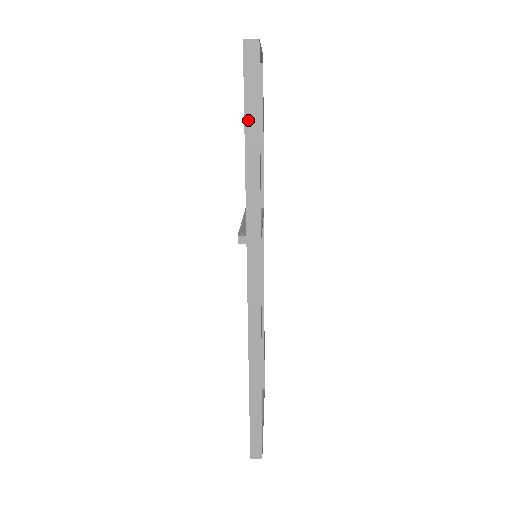
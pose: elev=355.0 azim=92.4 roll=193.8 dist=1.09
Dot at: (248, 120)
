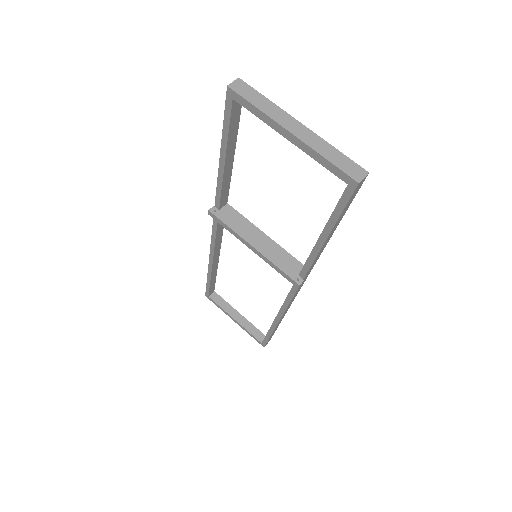
Dot at: (335, 226)
